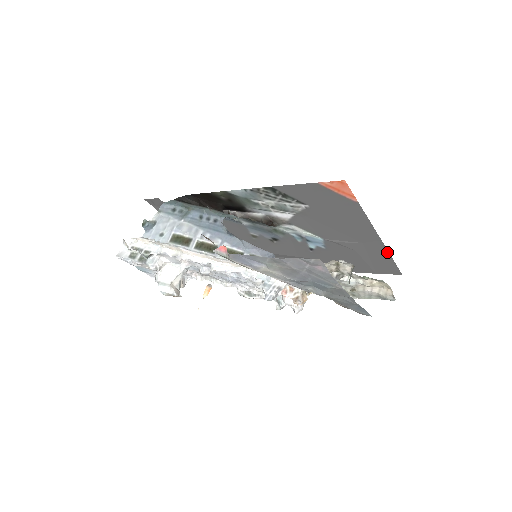
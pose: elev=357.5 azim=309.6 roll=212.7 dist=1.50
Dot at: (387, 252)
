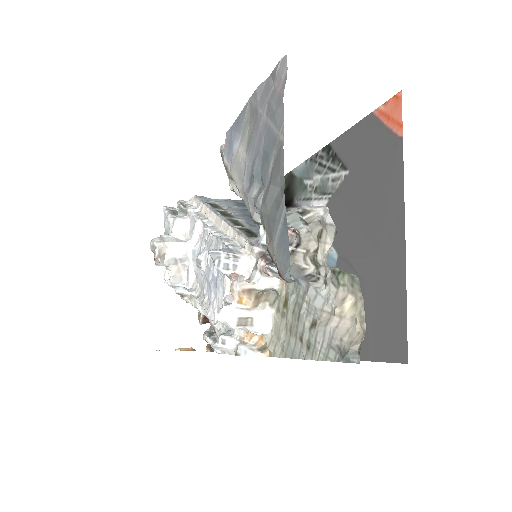
Dot at: (404, 279)
